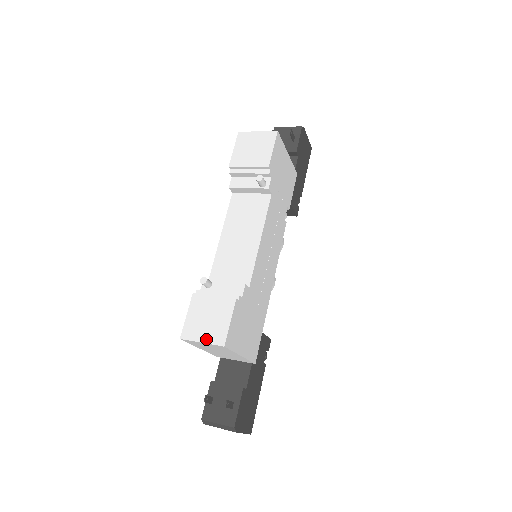
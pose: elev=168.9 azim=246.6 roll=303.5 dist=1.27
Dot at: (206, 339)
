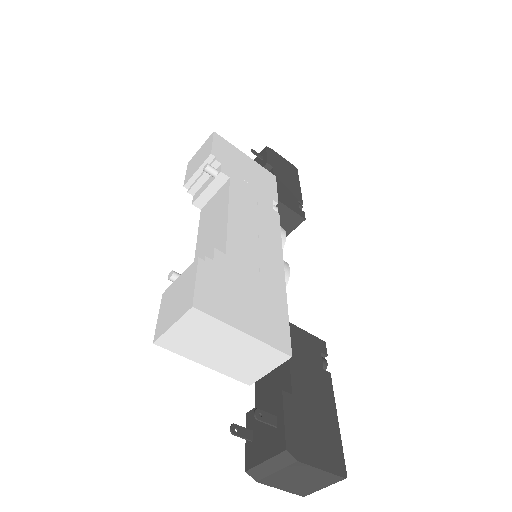
Dot at: (175, 318)
